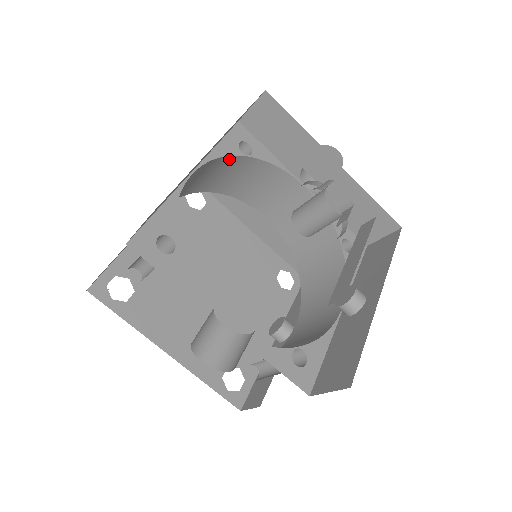
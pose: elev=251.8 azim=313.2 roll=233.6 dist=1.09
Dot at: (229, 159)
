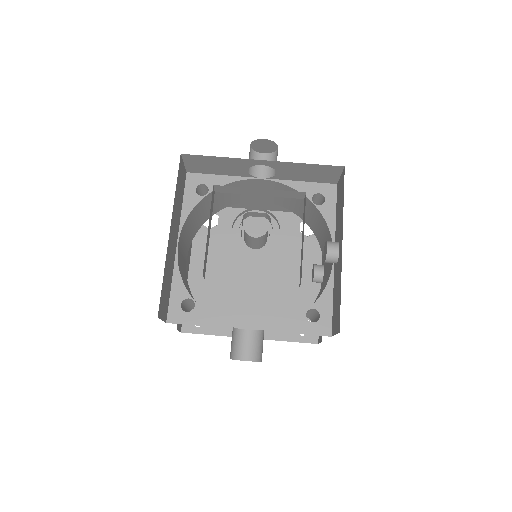
Dot at: (197, 206)
